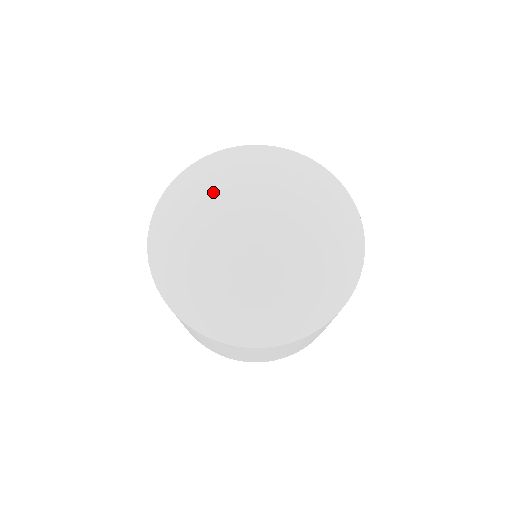
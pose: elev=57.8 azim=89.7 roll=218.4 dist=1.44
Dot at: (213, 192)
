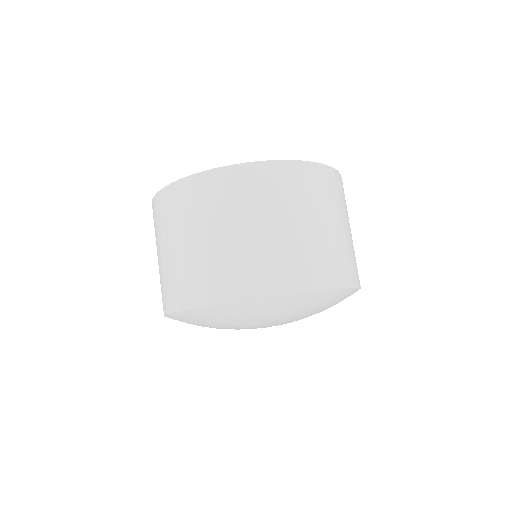
Dot at: (274, 320)
